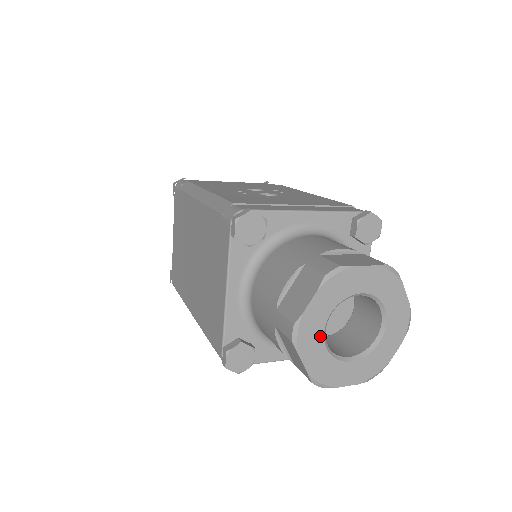
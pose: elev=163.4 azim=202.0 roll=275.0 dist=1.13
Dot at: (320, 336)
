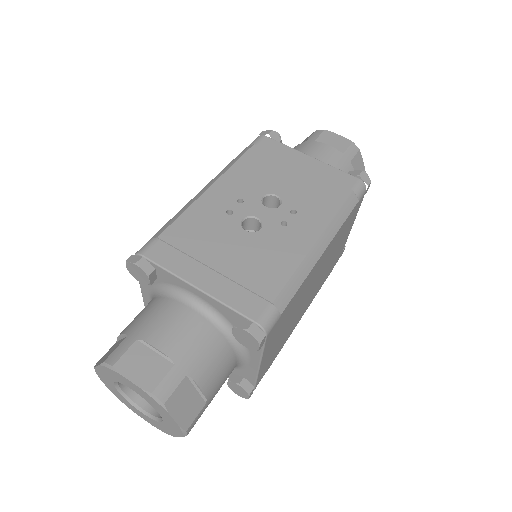
Dot at: (112, 385)
